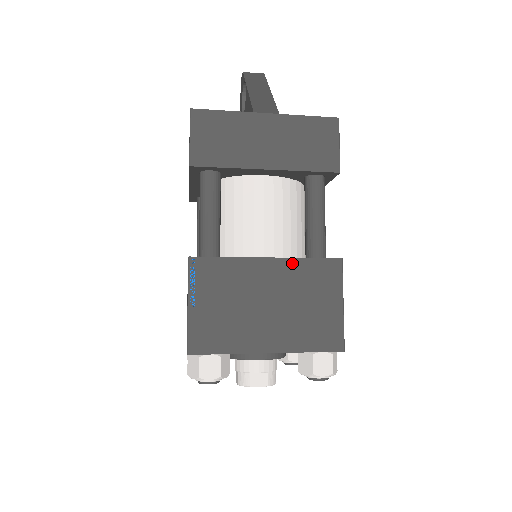
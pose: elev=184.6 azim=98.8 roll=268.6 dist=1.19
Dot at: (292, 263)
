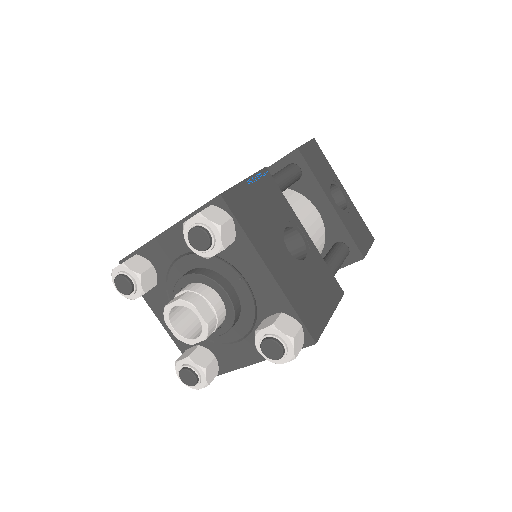
Dot at: occluded
